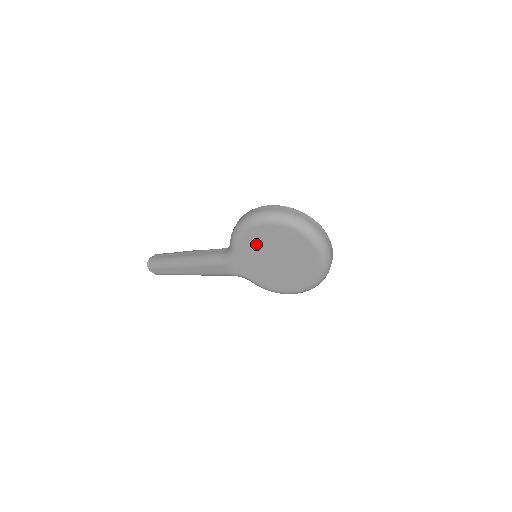
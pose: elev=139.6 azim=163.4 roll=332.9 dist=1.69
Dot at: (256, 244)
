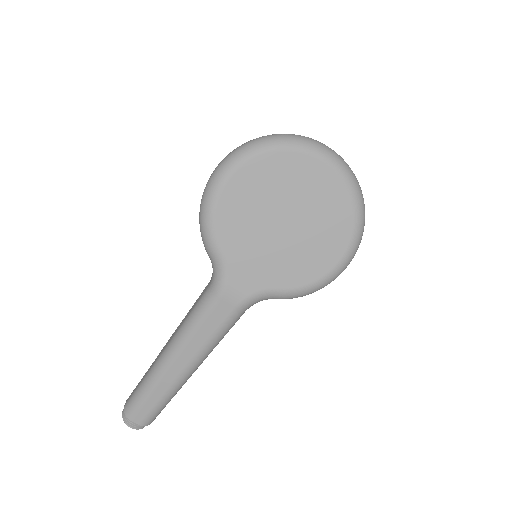
Dot at: (242, 218)
